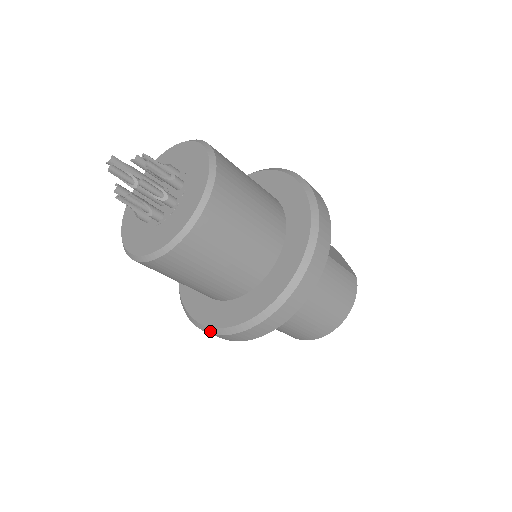
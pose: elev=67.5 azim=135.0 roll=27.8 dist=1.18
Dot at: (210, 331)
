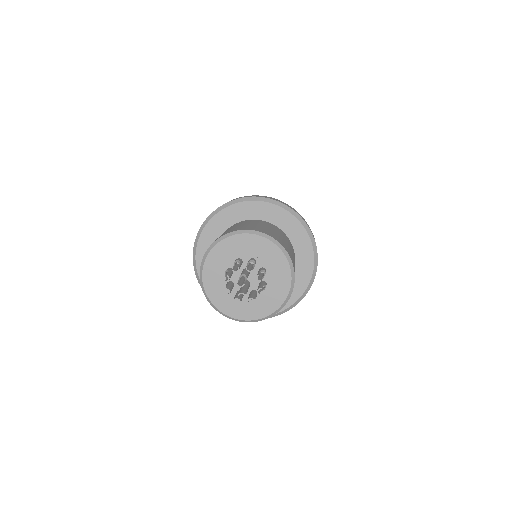
Dot at: occluded
